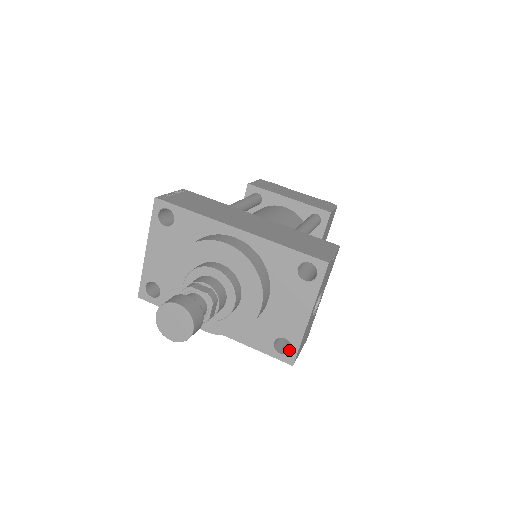
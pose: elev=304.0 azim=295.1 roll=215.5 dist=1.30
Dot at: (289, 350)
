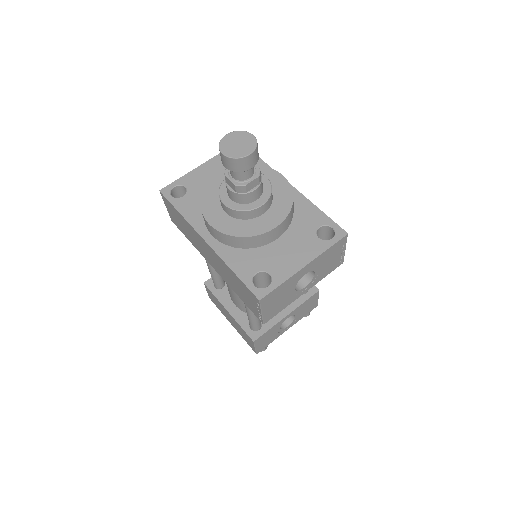
Dot at: occluded
